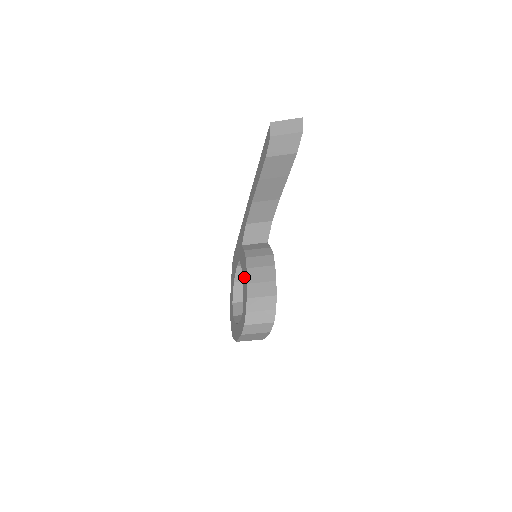
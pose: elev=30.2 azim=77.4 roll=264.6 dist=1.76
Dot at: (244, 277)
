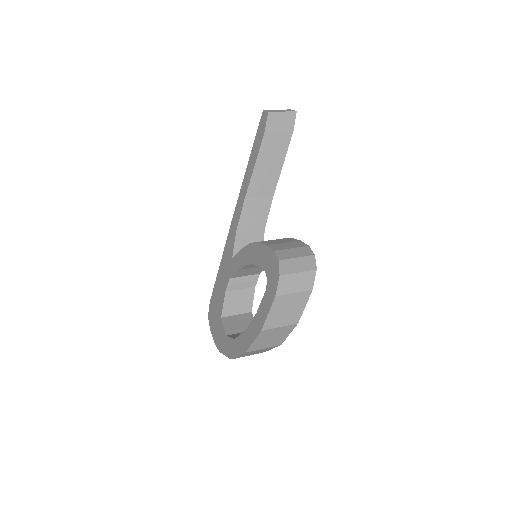
Dot at: (255, 255)
